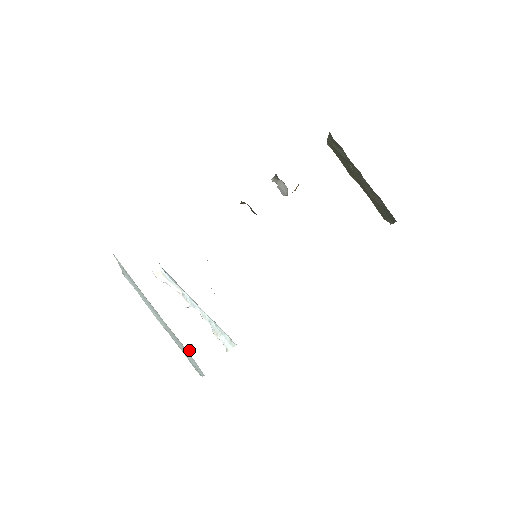
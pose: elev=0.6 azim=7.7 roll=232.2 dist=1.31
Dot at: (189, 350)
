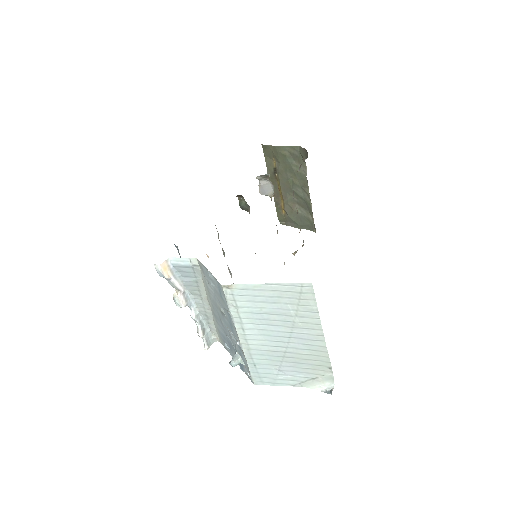
Dot at: (239, 360)
